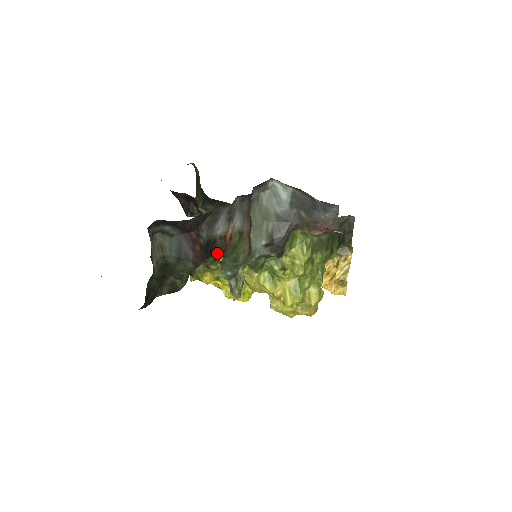
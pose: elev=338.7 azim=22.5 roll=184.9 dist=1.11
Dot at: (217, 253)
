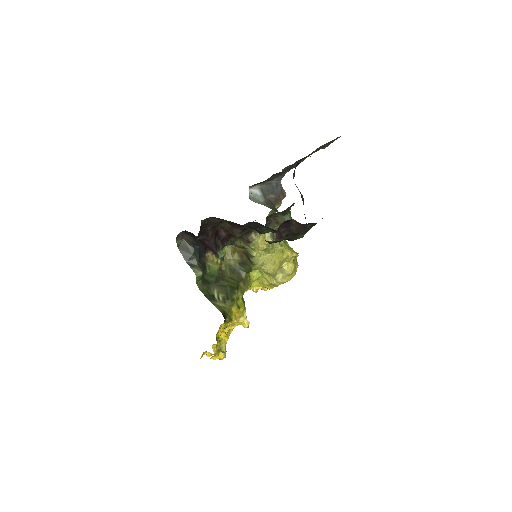
Dot at: occluded
